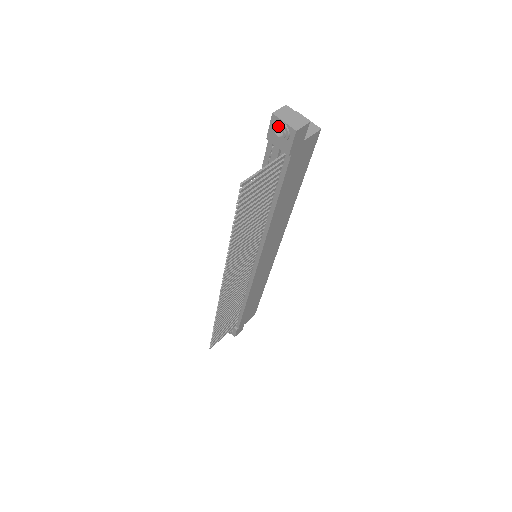
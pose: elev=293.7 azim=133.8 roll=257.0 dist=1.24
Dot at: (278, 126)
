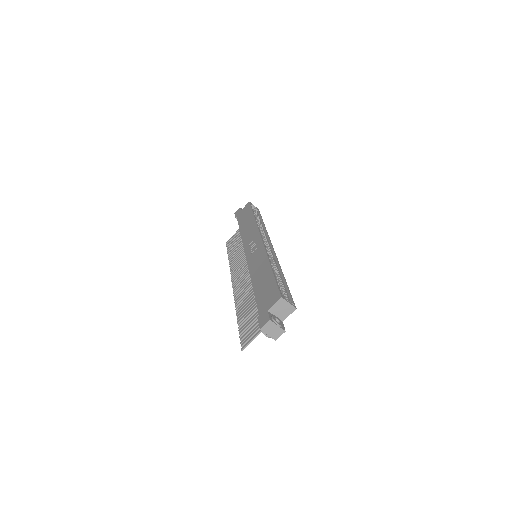
Dot at: occluded
